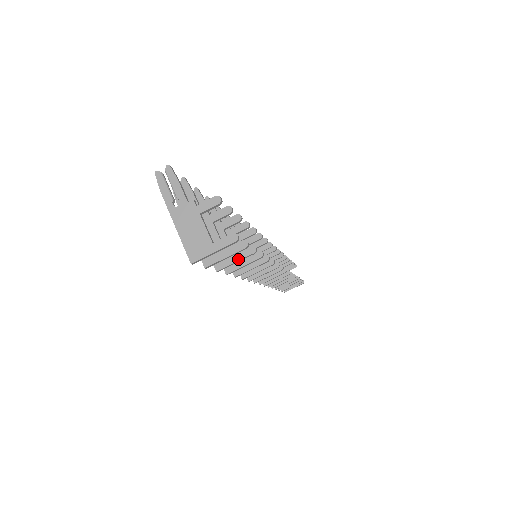
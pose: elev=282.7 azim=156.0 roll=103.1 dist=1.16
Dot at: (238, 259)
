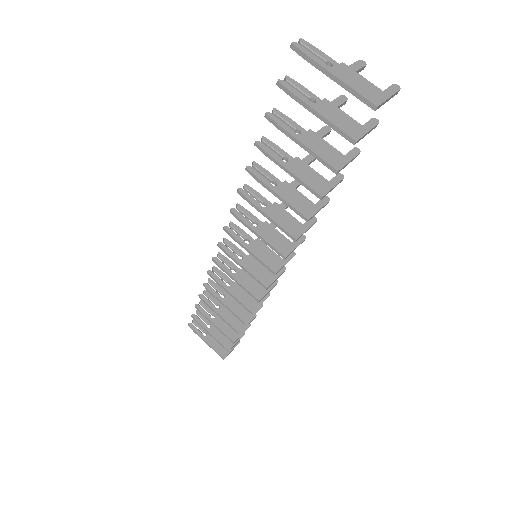
Dot at: (350, 159)
